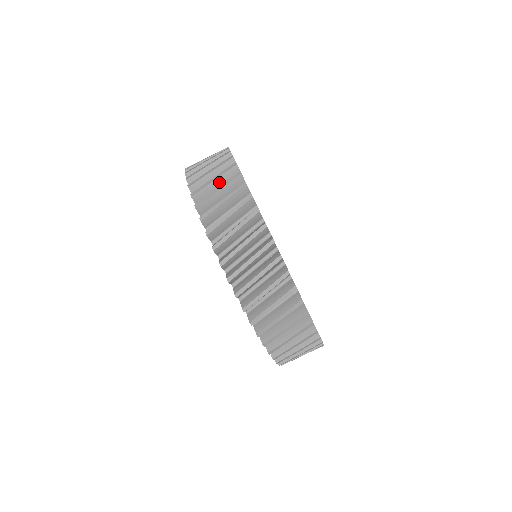
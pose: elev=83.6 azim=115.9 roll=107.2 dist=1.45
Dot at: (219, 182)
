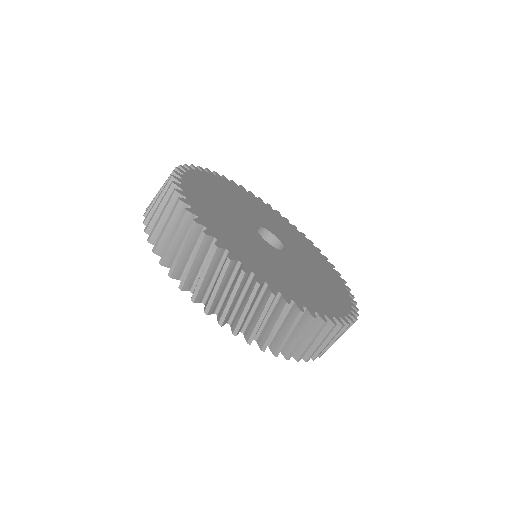
Dot at: occluded
